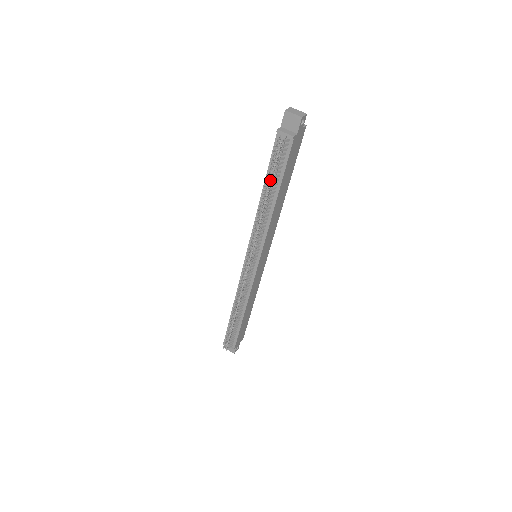
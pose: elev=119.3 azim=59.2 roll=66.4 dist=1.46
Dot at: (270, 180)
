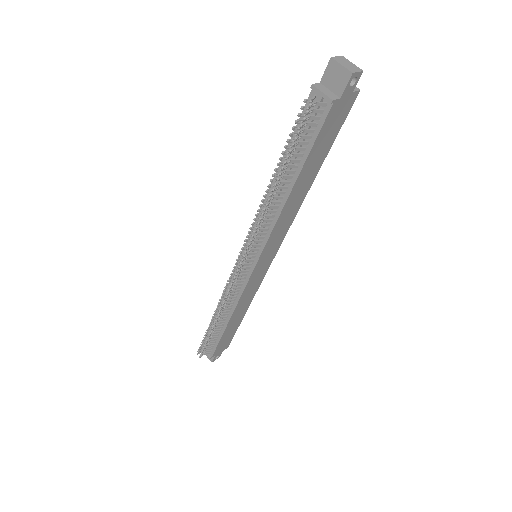
Dot at: occluded
